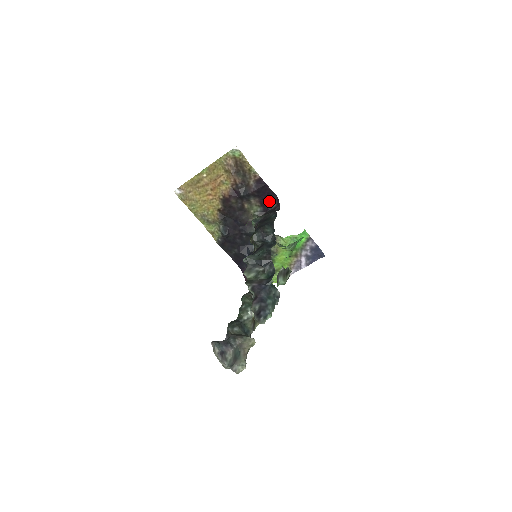
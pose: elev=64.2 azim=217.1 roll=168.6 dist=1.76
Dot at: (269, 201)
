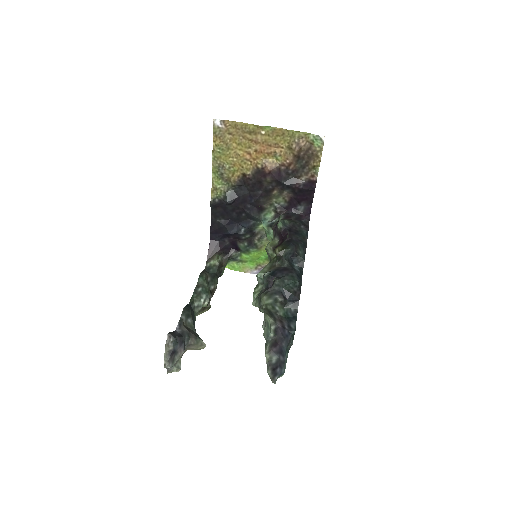
Dot at: (299, 204)
